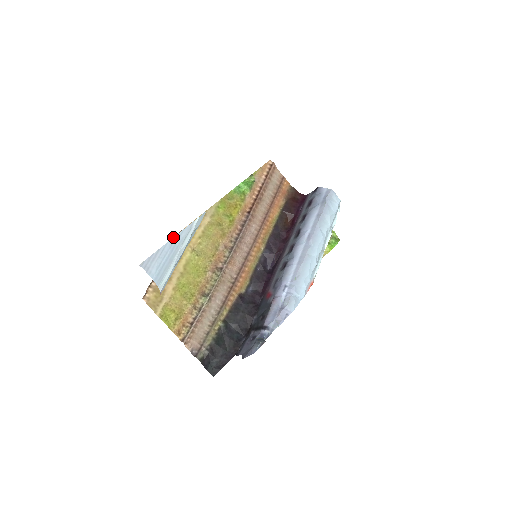
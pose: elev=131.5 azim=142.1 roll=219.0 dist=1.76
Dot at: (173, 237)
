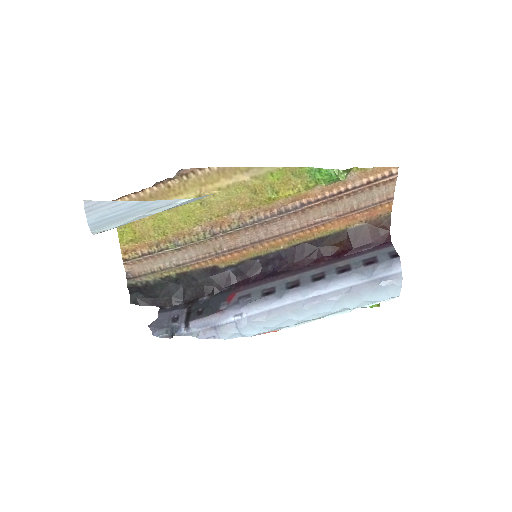
Dot at: occluded
